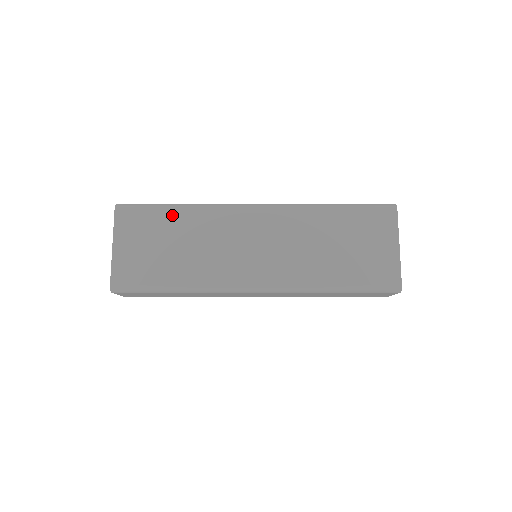
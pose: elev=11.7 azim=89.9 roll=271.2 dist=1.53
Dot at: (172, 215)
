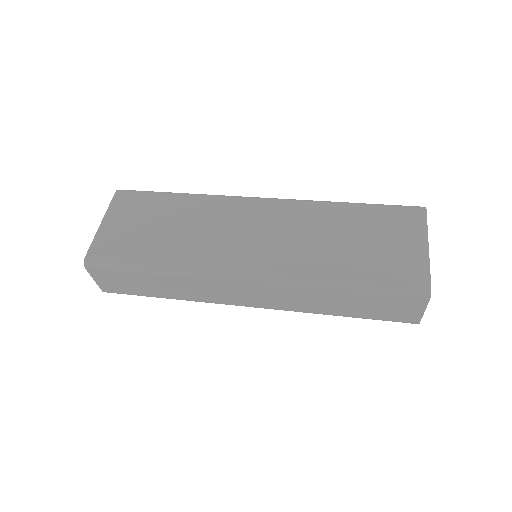
Dot at: (171, 200)
